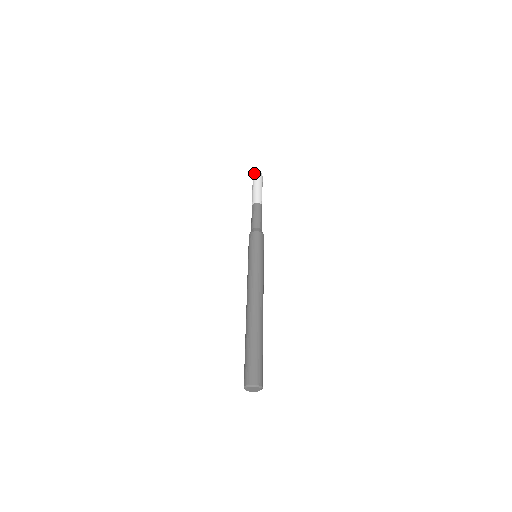
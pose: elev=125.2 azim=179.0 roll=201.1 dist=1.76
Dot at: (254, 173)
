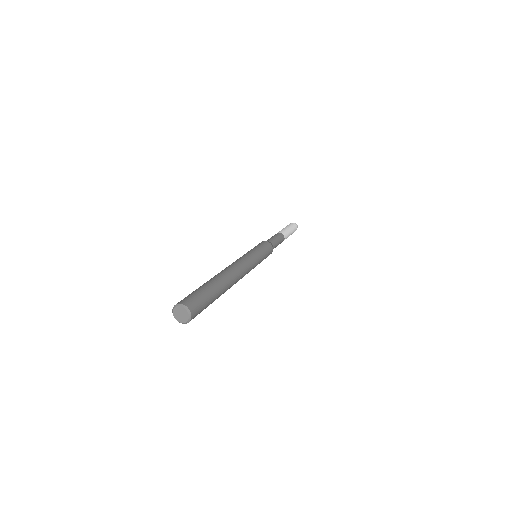
Dot at: occluded
